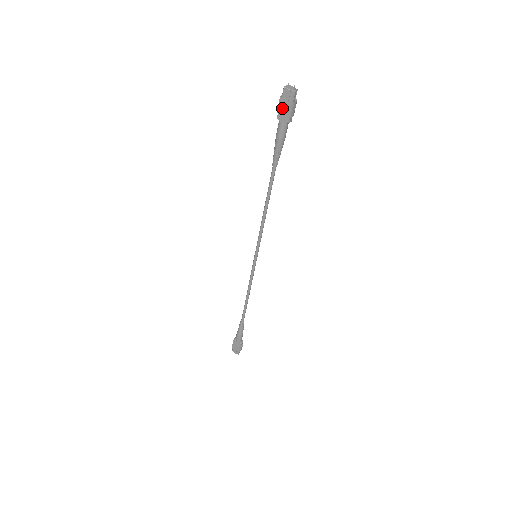
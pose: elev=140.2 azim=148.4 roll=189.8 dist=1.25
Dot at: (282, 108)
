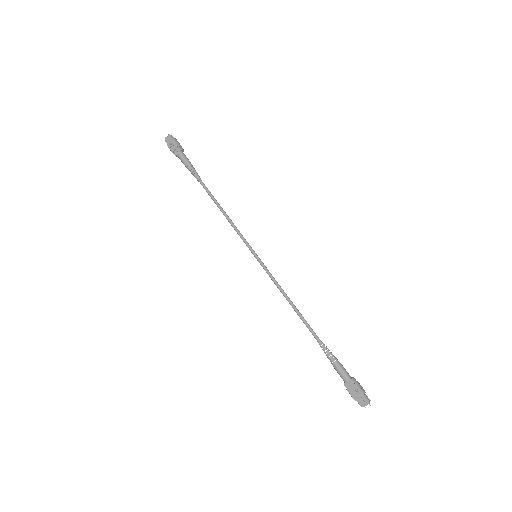
Dot at: (172, 148)
